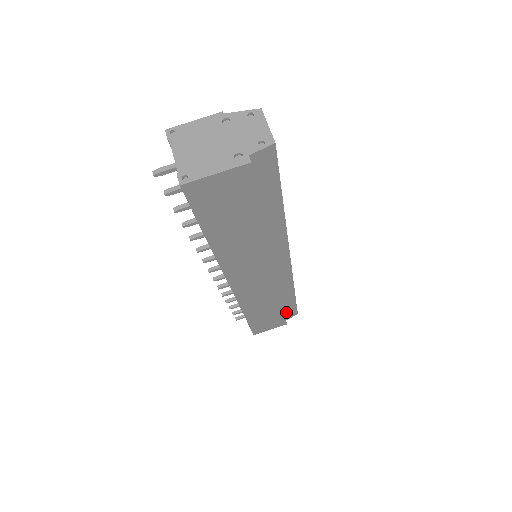
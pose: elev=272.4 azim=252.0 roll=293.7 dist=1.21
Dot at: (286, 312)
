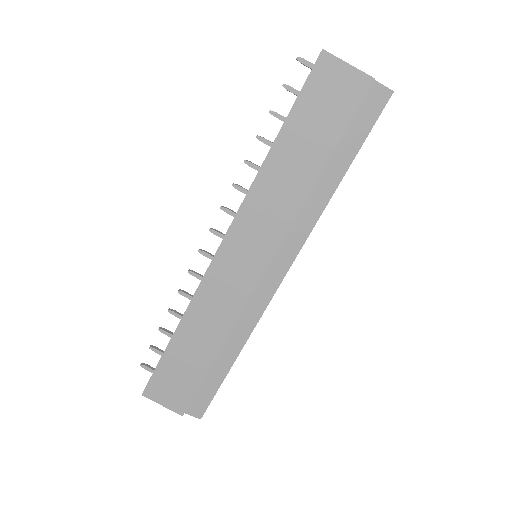
Dot at: (200, 391)
